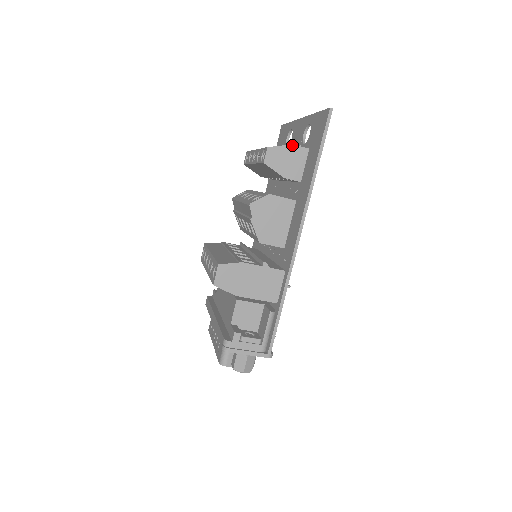
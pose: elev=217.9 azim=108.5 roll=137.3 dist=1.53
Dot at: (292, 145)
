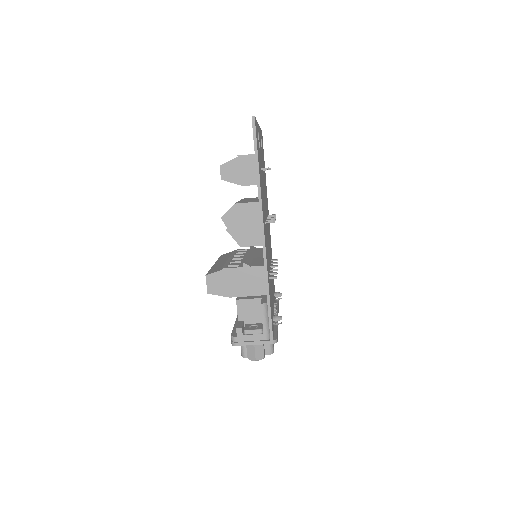
Dot at: (240, 156)
